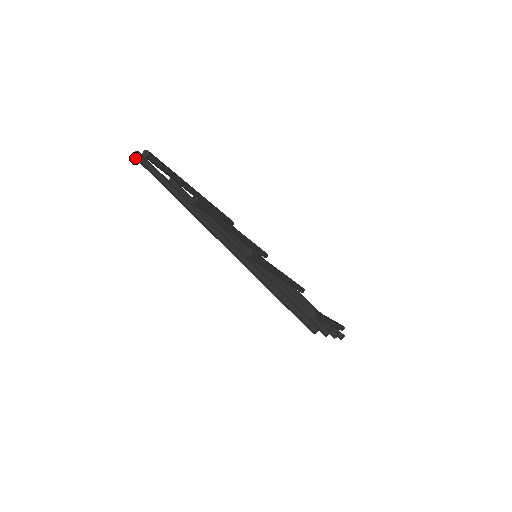
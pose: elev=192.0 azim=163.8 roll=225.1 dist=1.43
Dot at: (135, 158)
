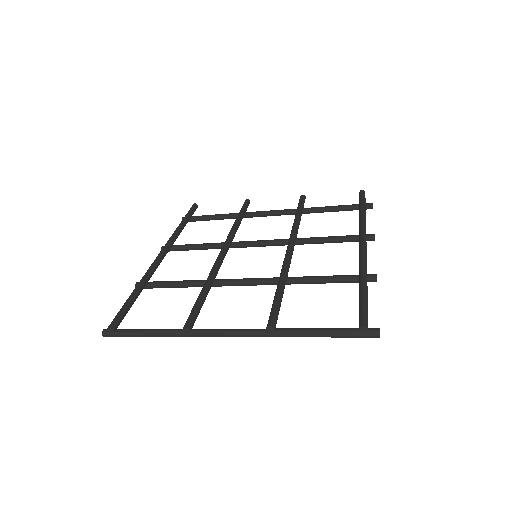
Dot at: occluded
